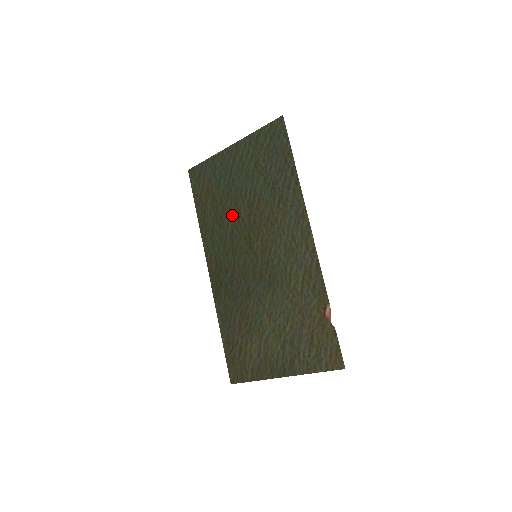
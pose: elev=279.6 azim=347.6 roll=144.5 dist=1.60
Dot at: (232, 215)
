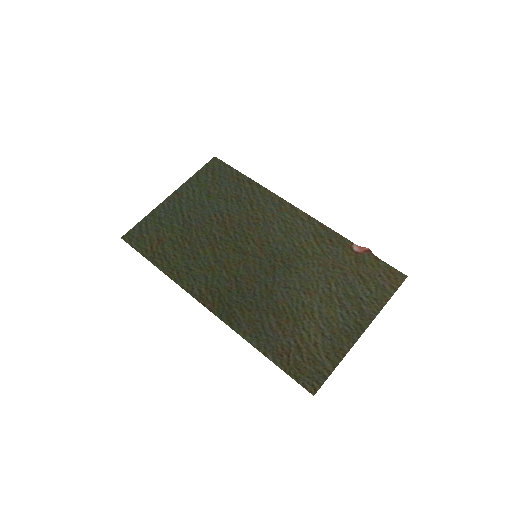
Dot at: (205, 242)
